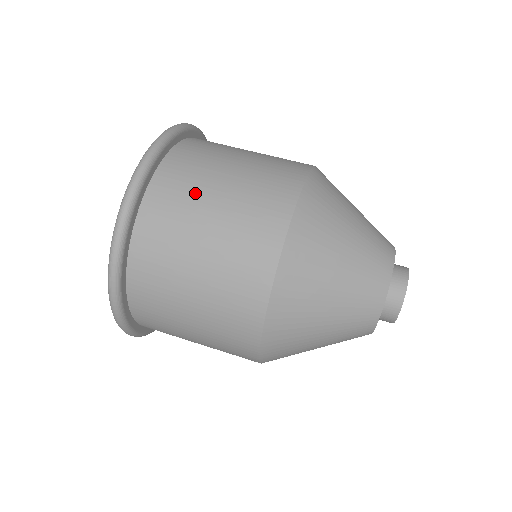
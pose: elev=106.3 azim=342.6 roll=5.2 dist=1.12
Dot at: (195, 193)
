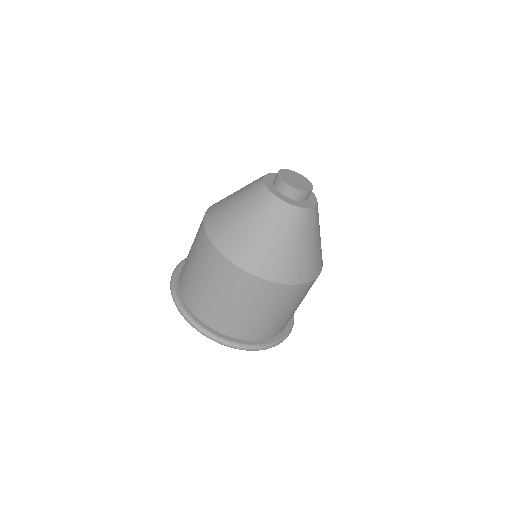
Dot at: (195, 286)
